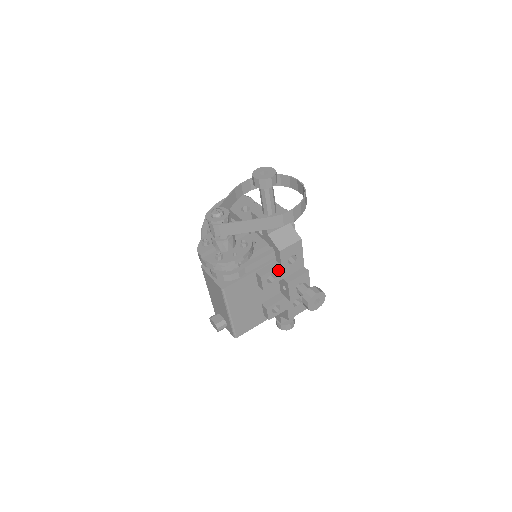
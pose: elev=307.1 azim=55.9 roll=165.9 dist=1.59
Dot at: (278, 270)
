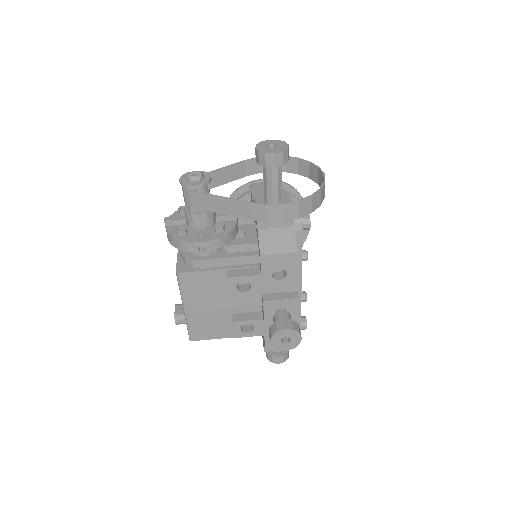
Dot at: (256, 279)
